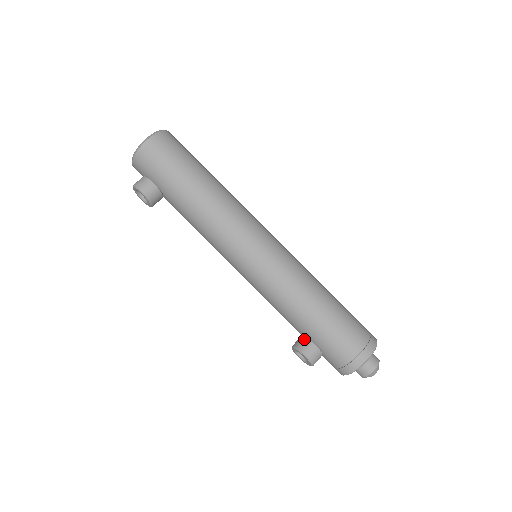
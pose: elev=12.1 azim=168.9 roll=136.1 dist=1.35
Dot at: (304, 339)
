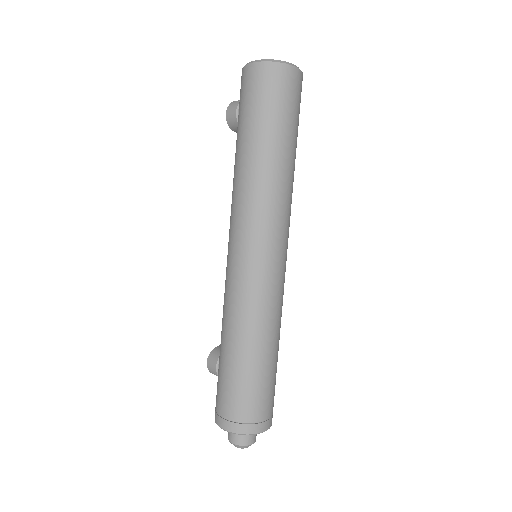
Dot at: occluded
